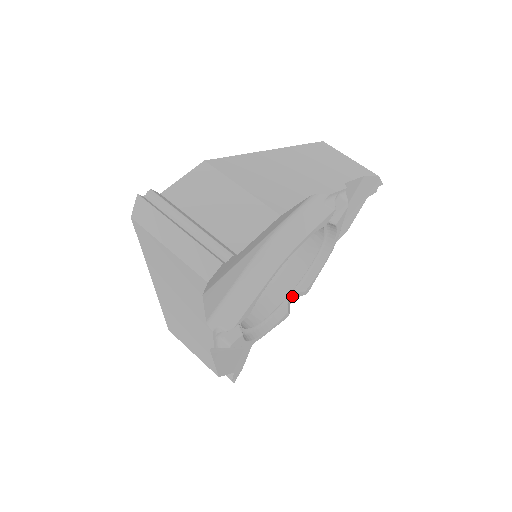
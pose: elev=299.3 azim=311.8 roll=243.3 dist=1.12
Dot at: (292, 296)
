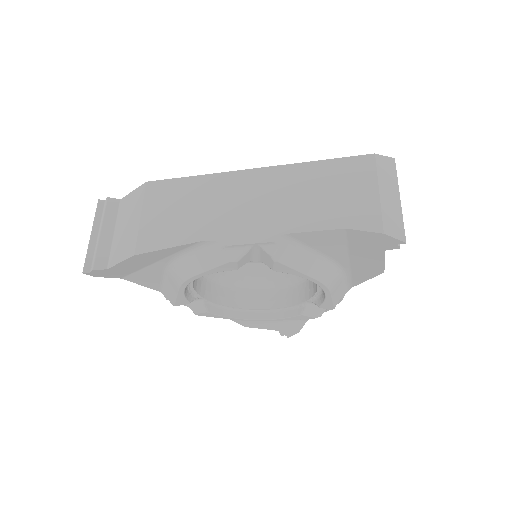
Dot at: occluded
